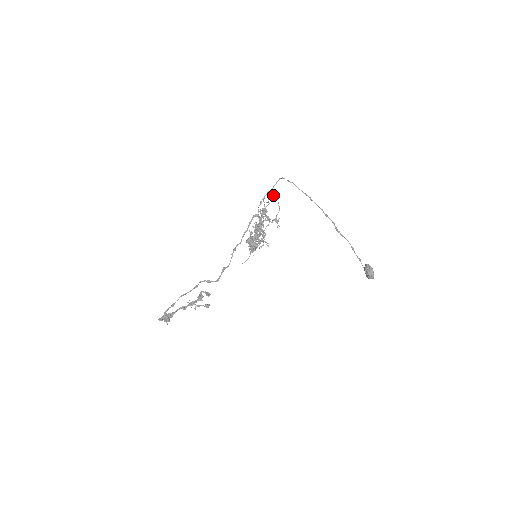
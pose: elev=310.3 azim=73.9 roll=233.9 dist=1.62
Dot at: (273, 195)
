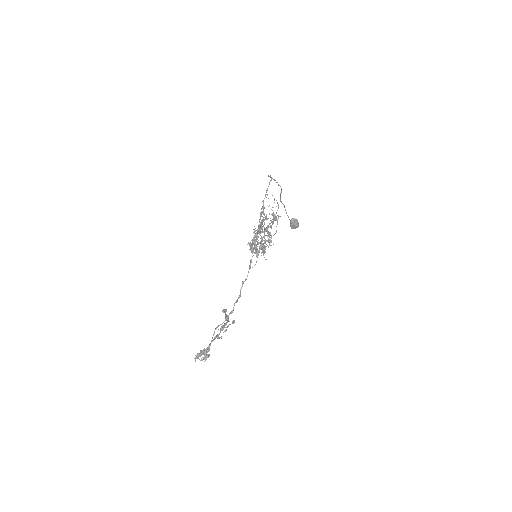
Dot at: occluded
